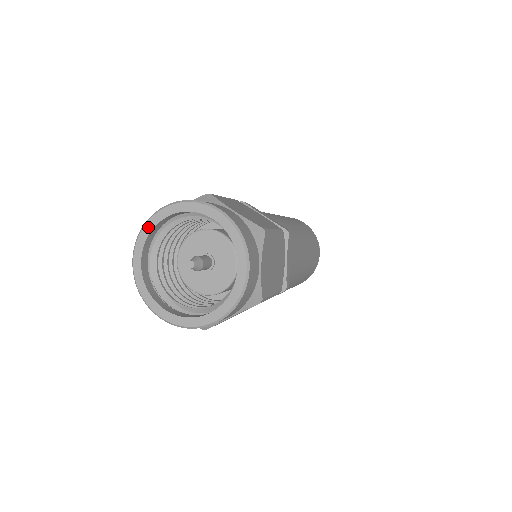
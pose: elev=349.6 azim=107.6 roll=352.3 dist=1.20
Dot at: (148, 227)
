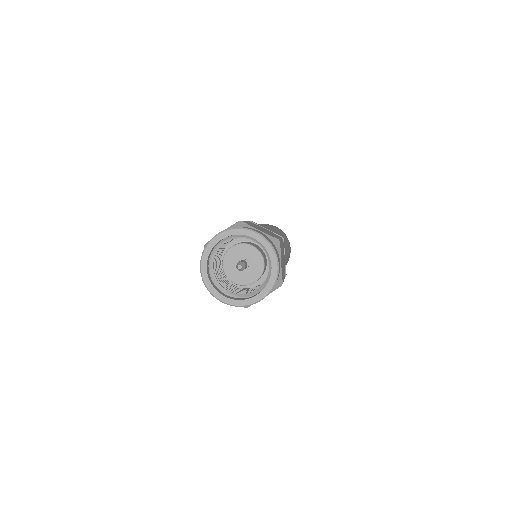
Dot at: (209, 247)
